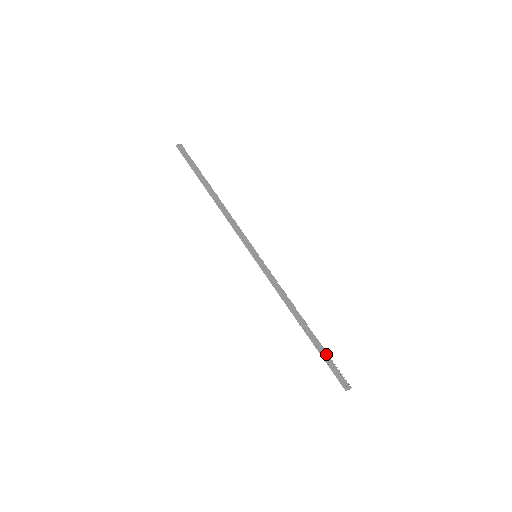
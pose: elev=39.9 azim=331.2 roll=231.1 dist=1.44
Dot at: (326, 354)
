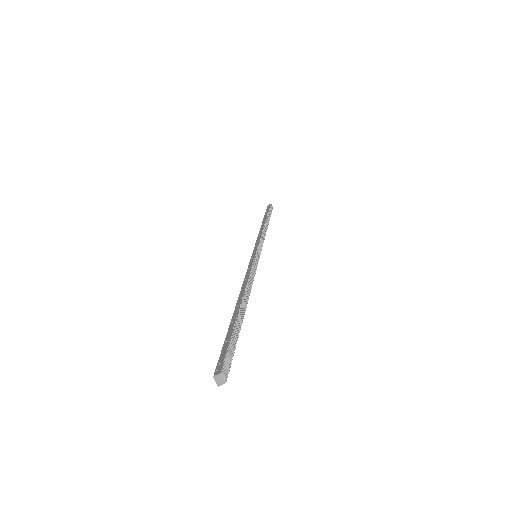
Dot at: (236, 336)
